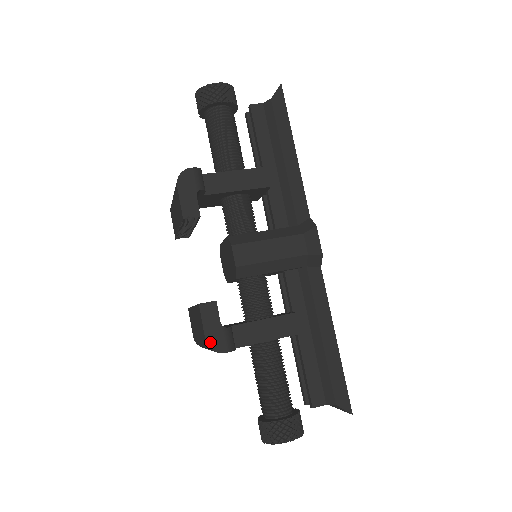
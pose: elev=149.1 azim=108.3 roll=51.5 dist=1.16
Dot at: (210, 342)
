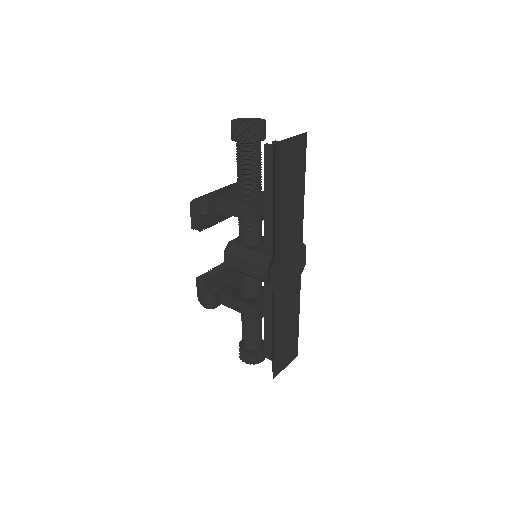
Dot at: (199, 299)
